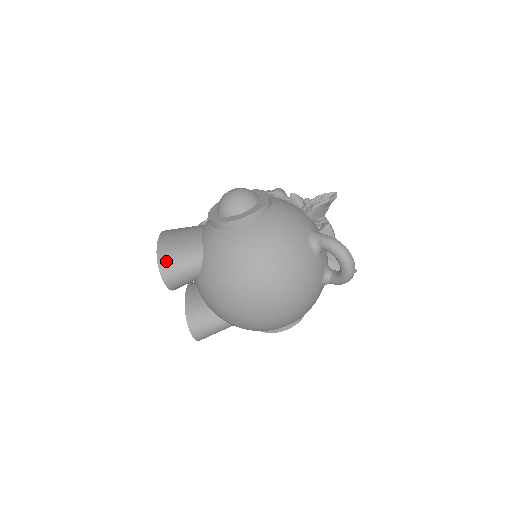
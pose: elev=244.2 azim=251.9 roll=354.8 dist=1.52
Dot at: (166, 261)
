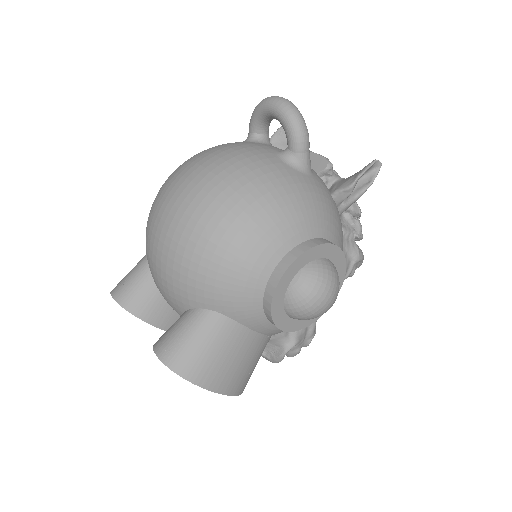
Dot at: occluded
